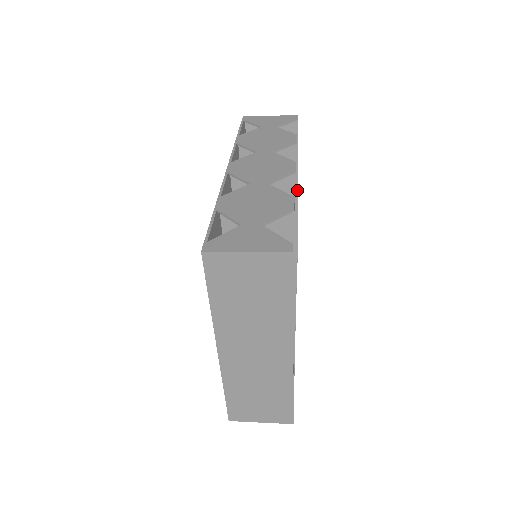
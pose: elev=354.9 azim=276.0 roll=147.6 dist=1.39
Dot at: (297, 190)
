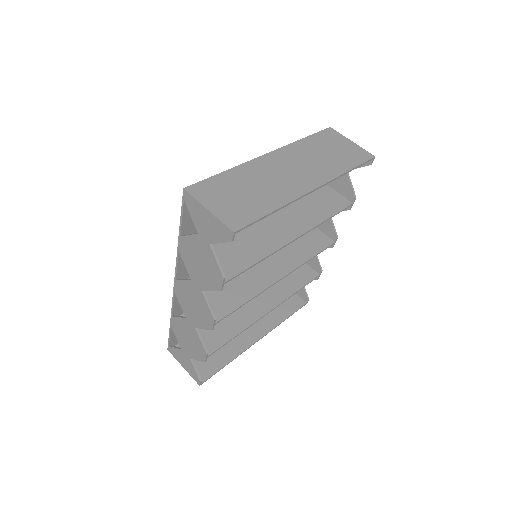
Dot at: (309, 193)
